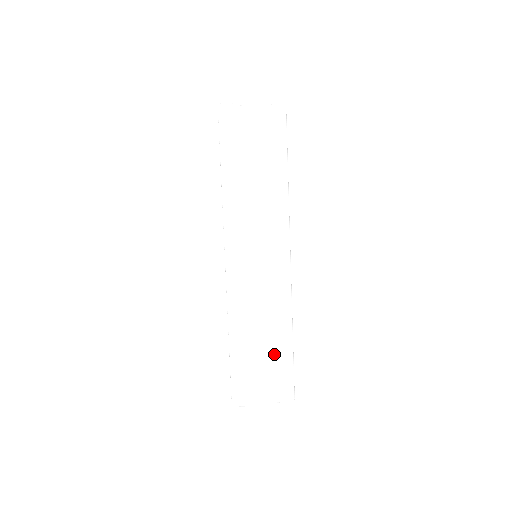
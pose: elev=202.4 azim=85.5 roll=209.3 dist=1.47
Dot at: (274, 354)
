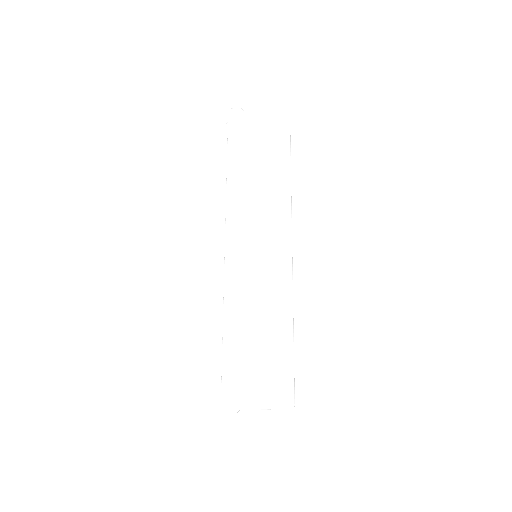
Dot at: (272, 348)
